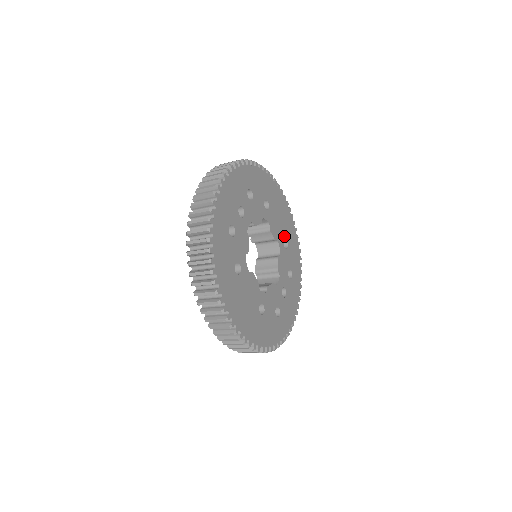
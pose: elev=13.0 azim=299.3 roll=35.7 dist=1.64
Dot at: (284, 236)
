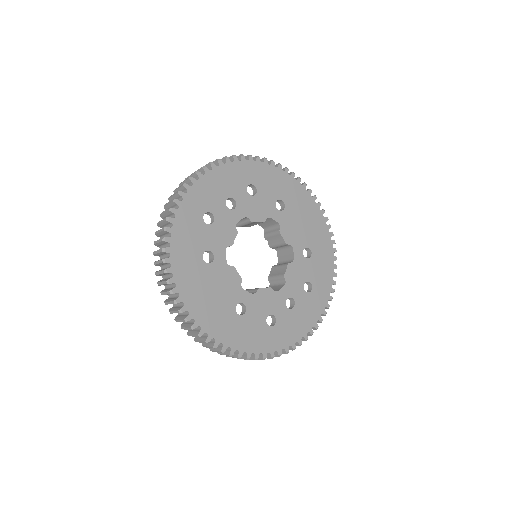
Dot at: (307, 244)
